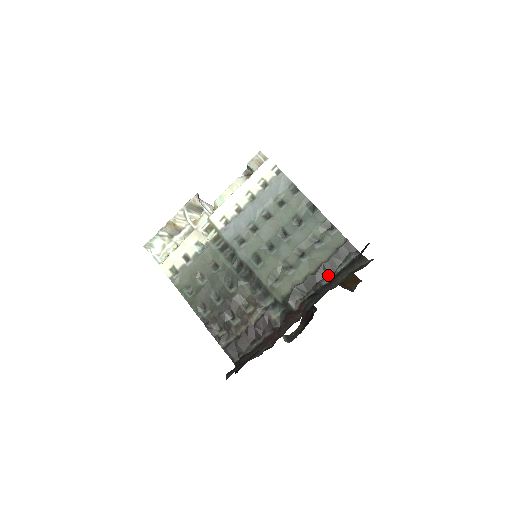
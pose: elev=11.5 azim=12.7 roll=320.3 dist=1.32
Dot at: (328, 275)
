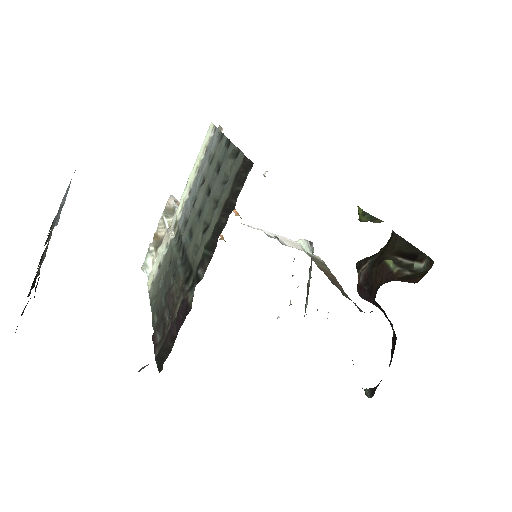
Dot at: occluded
